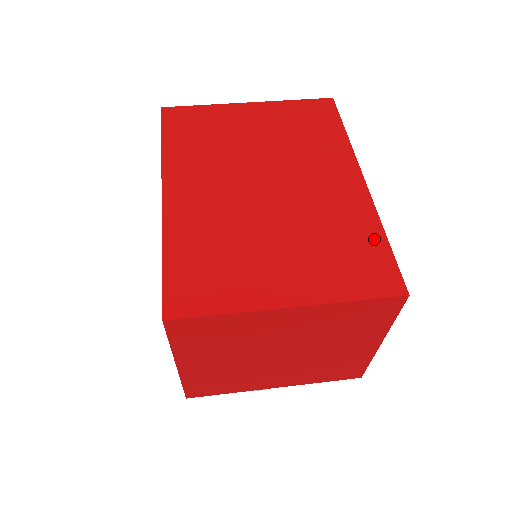
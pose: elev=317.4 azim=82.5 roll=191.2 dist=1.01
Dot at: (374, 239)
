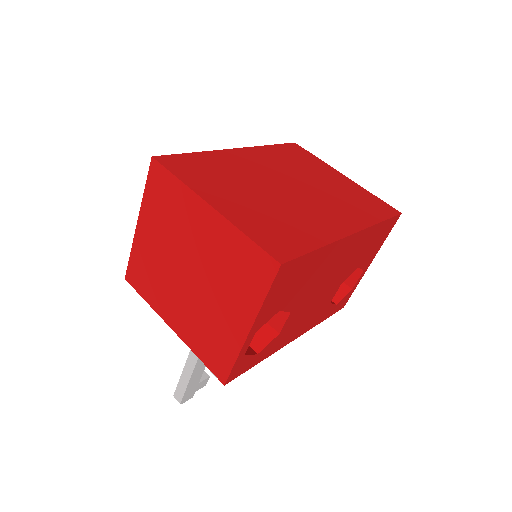
Dot at: (308, 242)
